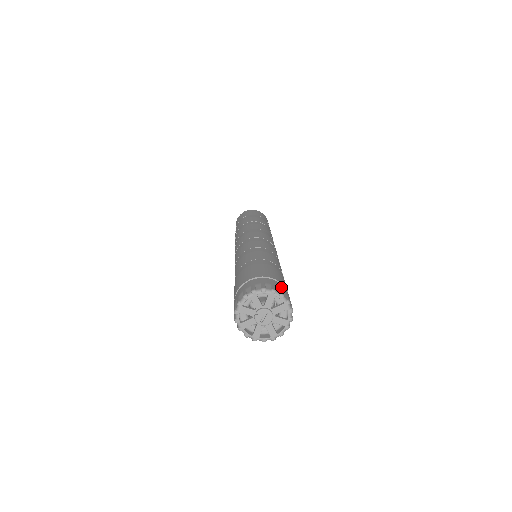
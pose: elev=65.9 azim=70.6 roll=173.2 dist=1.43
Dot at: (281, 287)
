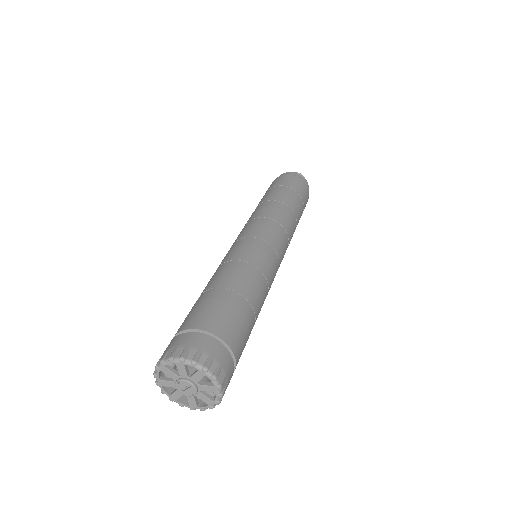
Dot at: (224, 360)
